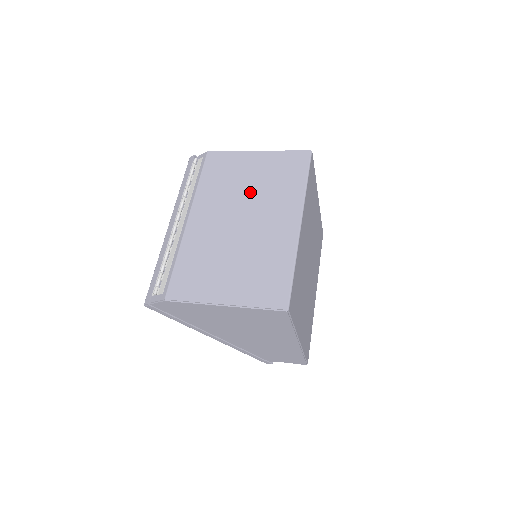
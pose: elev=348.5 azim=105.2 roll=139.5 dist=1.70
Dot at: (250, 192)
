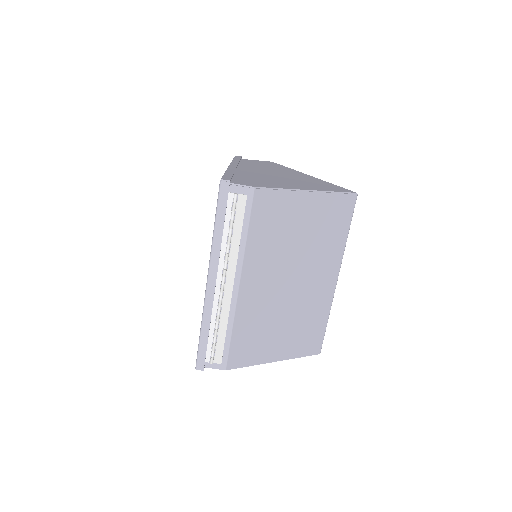
Dot at: (300, 249)
